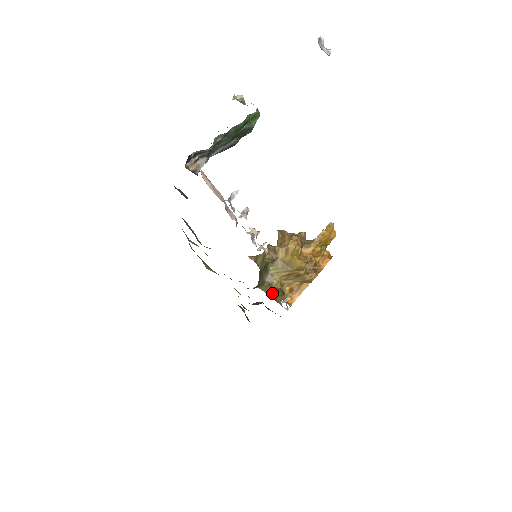
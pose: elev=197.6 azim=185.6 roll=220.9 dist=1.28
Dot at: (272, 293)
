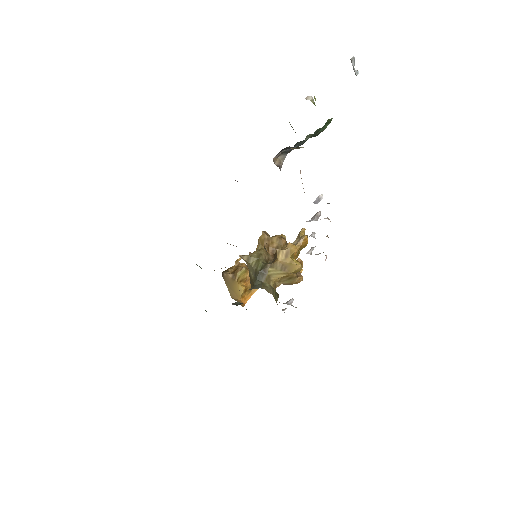
Dot at: (273, 295)
